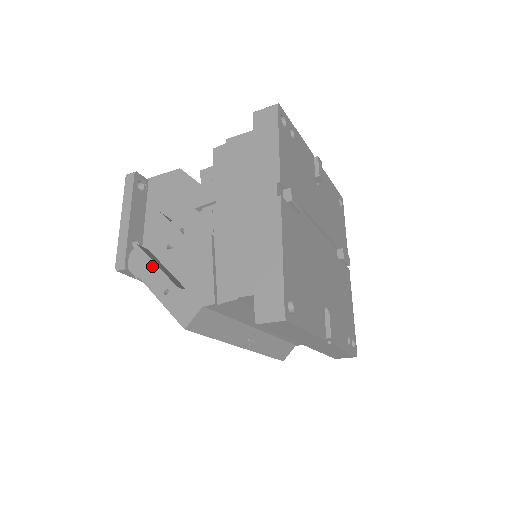
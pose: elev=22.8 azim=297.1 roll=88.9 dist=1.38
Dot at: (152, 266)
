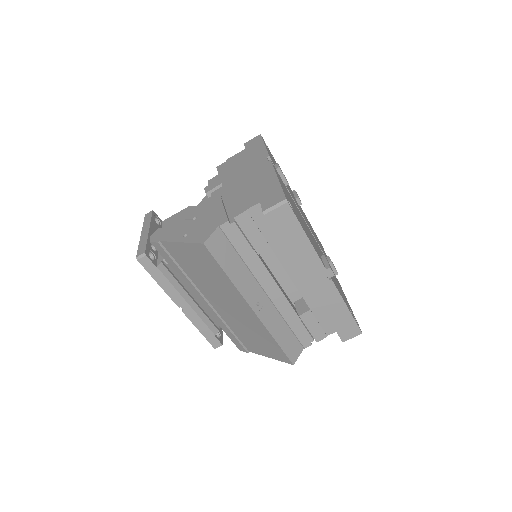
Dot at: (172, 231)
